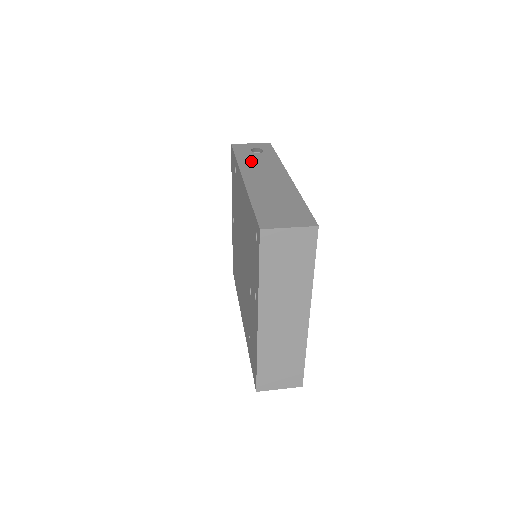
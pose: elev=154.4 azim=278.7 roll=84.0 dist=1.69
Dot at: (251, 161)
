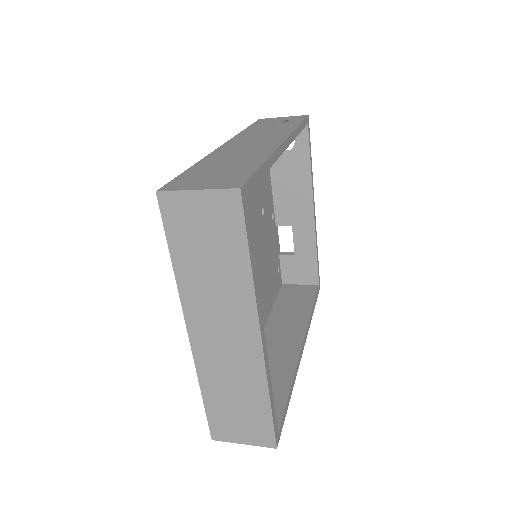
Dot at: (257, 130)
